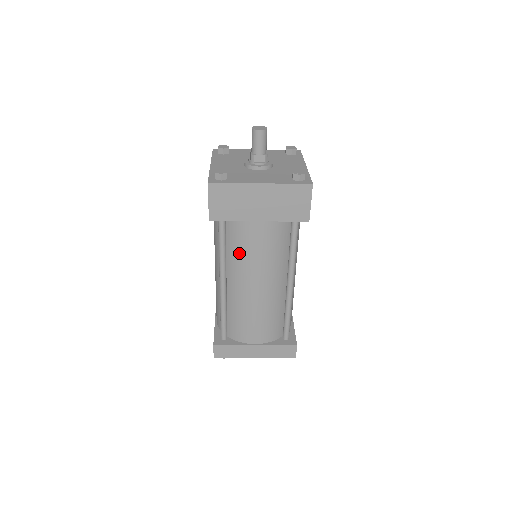
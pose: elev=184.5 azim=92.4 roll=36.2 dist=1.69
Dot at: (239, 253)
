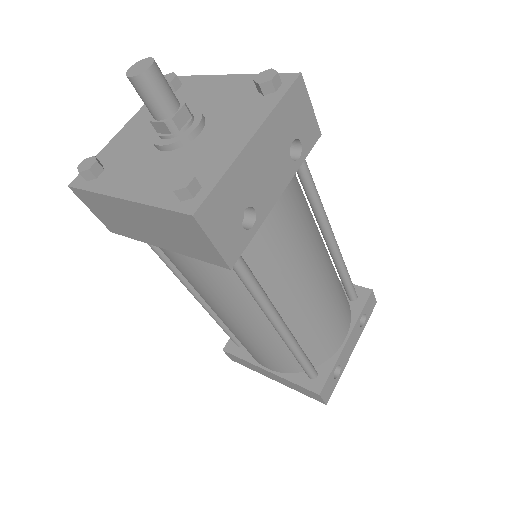
Dot at: occluded
